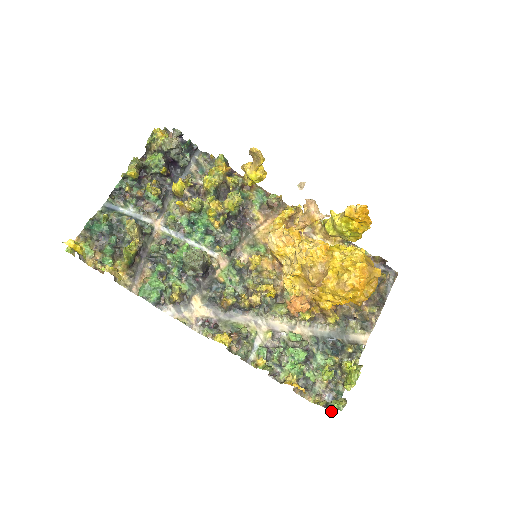
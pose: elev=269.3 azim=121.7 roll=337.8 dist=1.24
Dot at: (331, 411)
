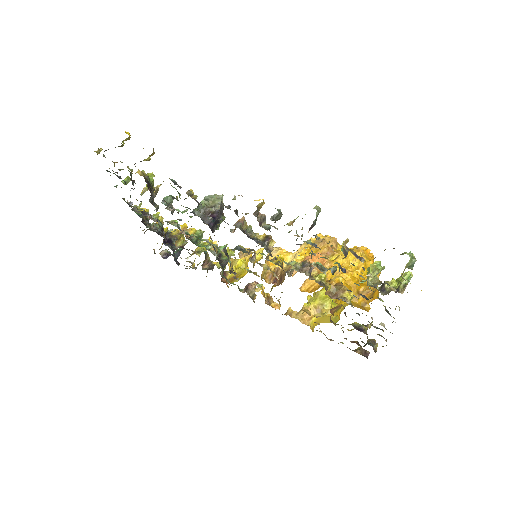
Dot at: (404, 253)
